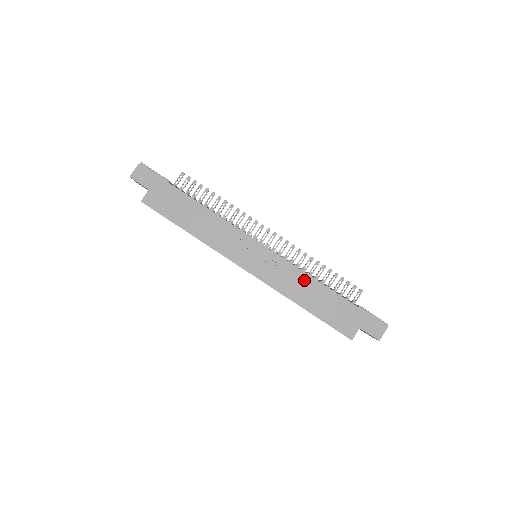
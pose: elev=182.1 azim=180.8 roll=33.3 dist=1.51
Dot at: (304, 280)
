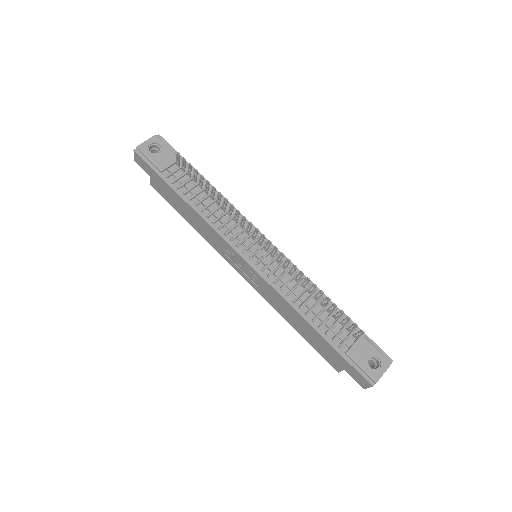
Dot at: (288, 307)
